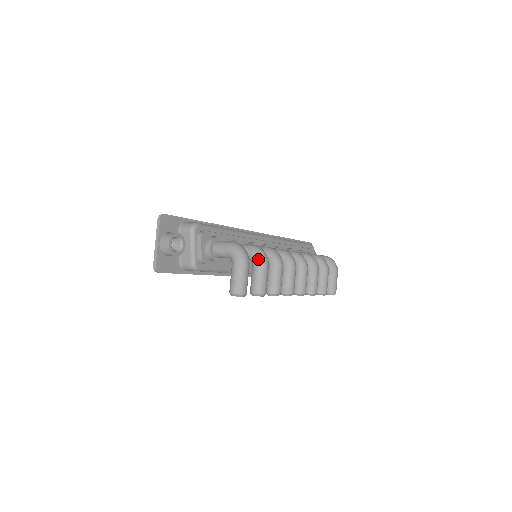
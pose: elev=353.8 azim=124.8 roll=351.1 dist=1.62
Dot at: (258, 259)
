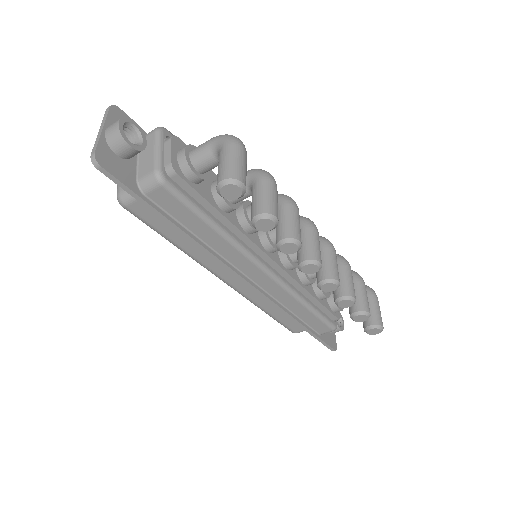
Dot at: (260, 174)
